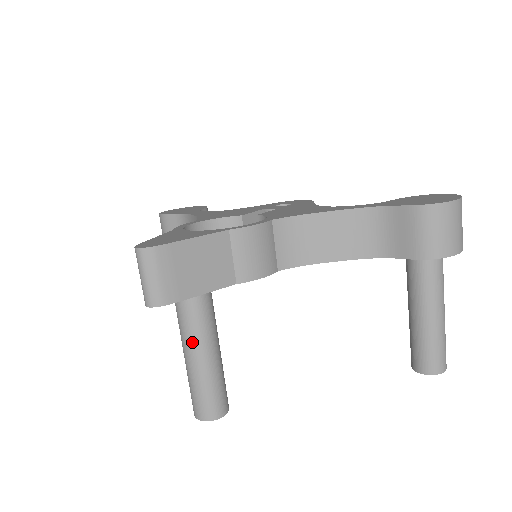
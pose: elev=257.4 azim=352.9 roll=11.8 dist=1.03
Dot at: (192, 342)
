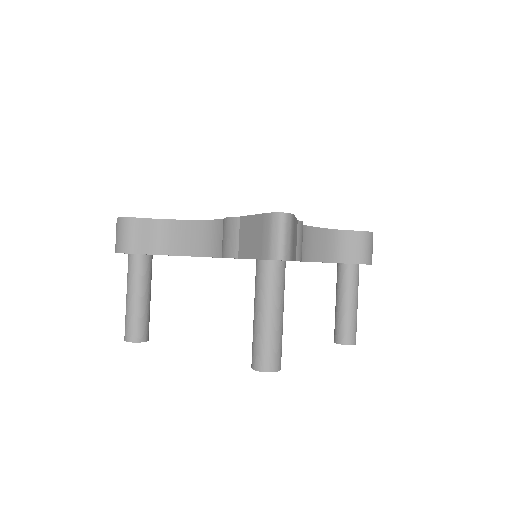
Dot at: (277, 300)
